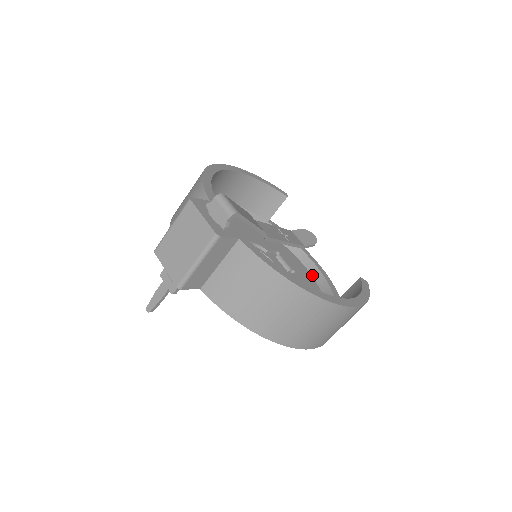
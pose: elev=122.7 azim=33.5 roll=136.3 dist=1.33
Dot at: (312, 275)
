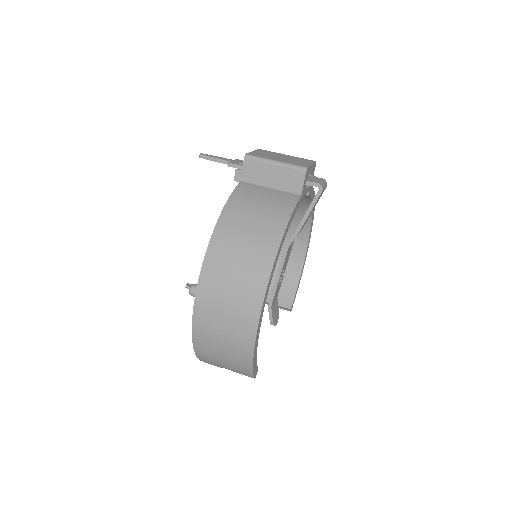
Dot at: occluded
